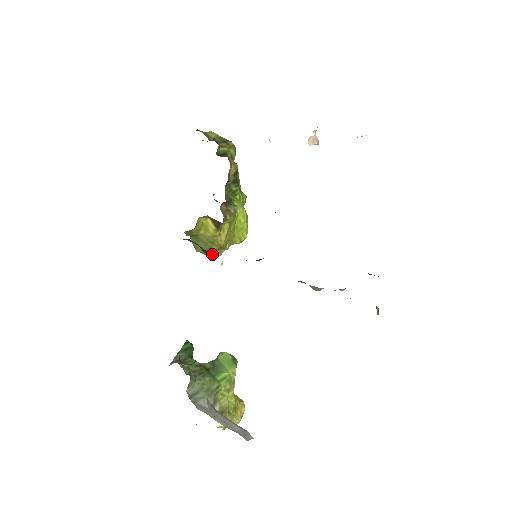
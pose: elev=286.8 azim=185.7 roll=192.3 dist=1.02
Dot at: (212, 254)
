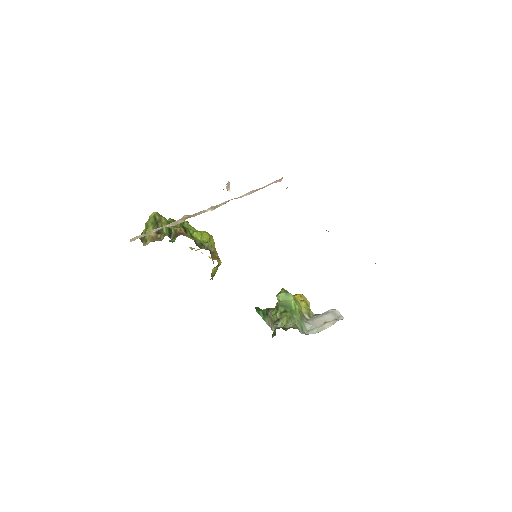
Dot at: occluded
